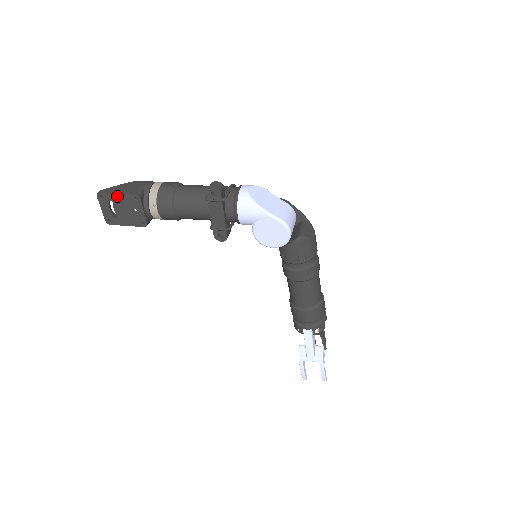
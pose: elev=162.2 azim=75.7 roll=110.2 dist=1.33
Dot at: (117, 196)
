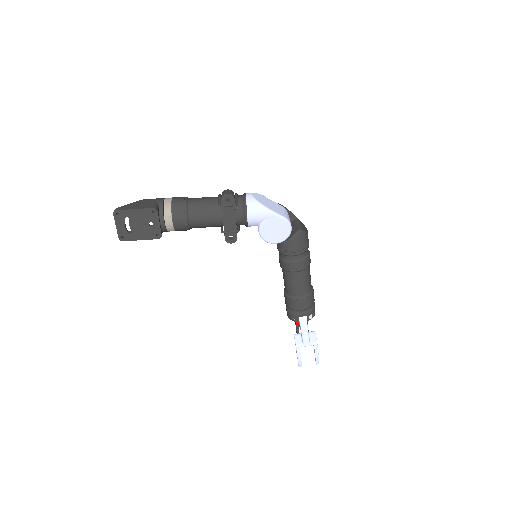
Dot at: (134, 212)
